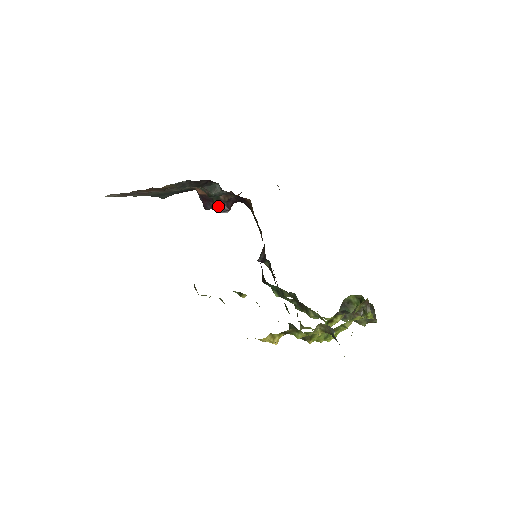
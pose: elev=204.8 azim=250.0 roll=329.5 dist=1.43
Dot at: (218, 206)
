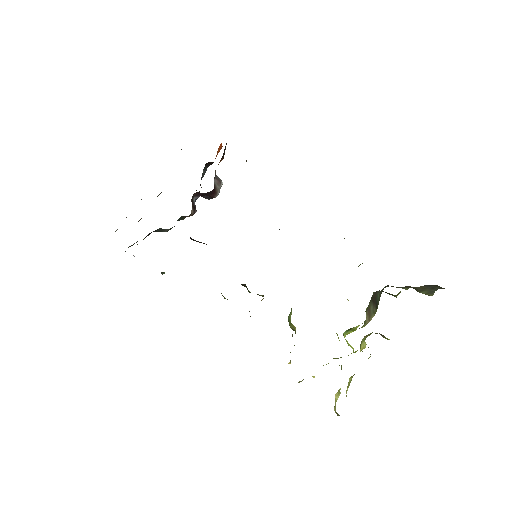
Dot at: (202, 196)
